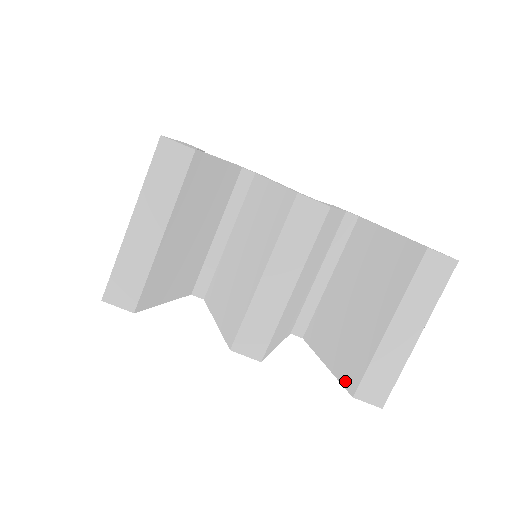
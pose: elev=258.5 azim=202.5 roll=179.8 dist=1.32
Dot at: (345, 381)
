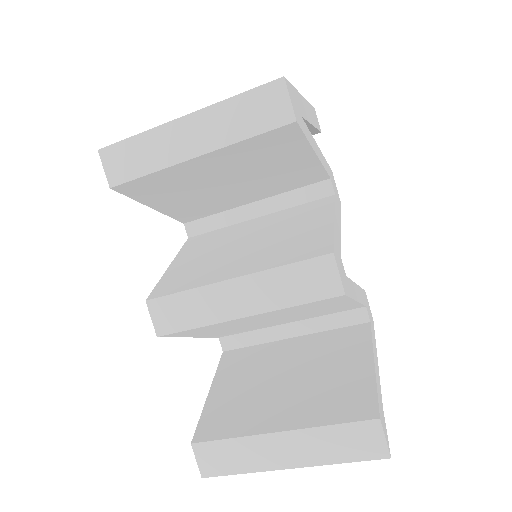
Dot at: (203, 424)
